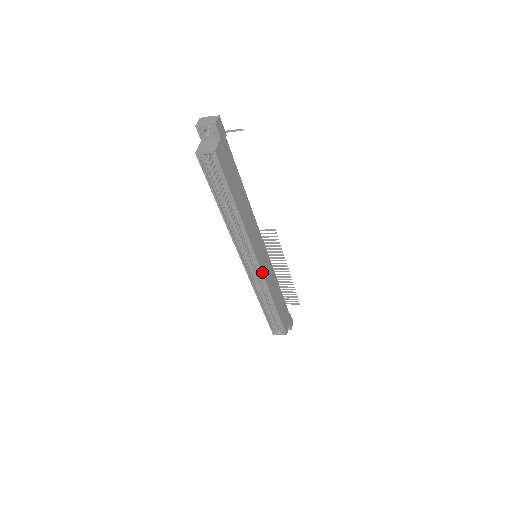
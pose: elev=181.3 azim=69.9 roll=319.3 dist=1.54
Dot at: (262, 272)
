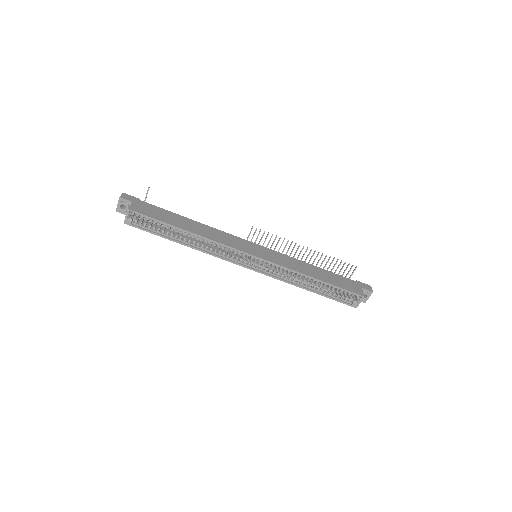
Dot at: (264, 260)
